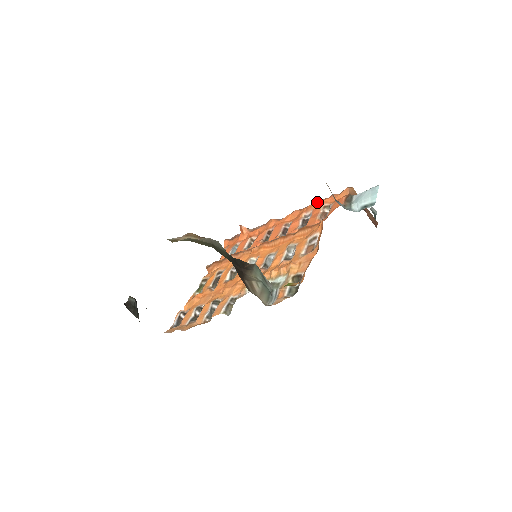
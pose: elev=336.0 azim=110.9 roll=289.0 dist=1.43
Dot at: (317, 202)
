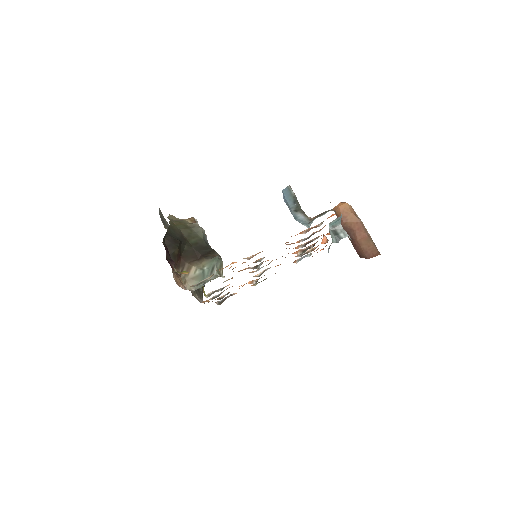
Dot at: occluded
